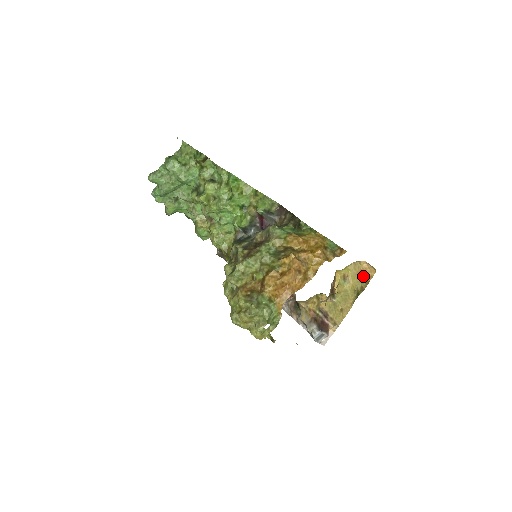
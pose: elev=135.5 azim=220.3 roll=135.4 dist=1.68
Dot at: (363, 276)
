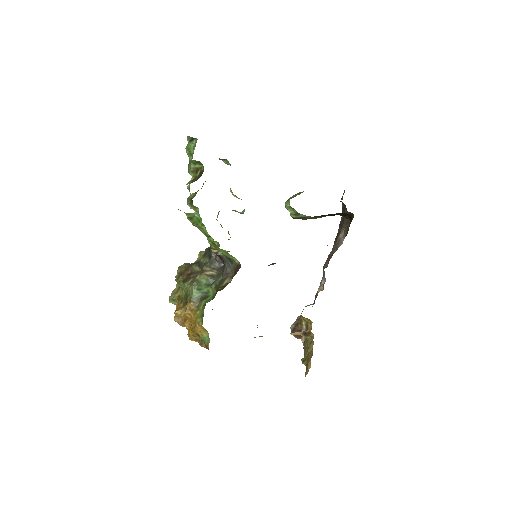
Dot at: (308, 363)
